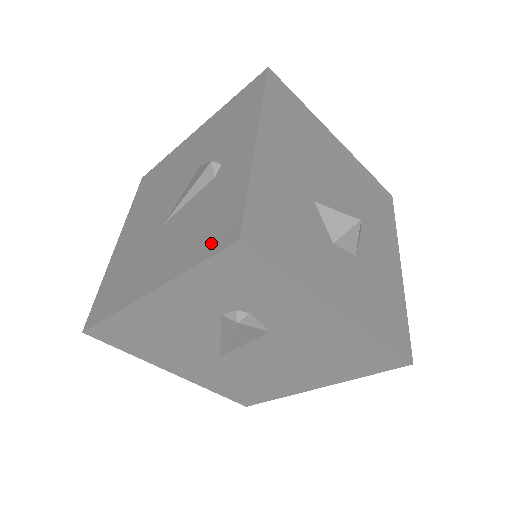
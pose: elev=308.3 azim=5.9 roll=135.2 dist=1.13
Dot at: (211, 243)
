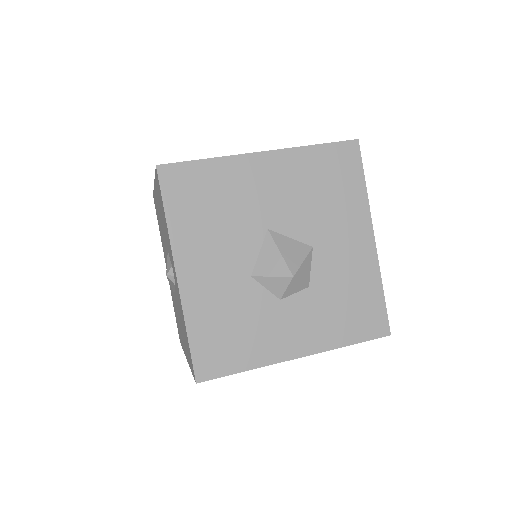
Dot at: (190, 363)
